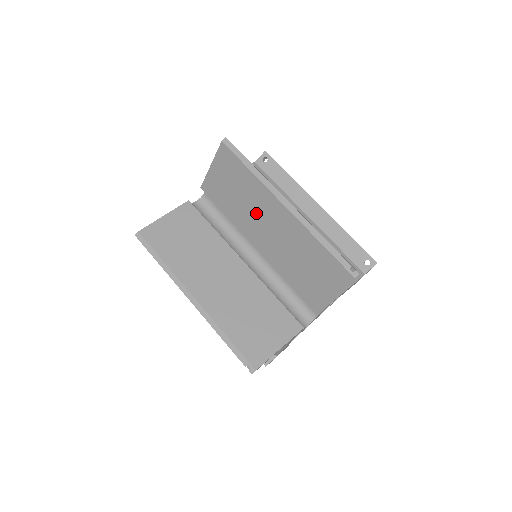
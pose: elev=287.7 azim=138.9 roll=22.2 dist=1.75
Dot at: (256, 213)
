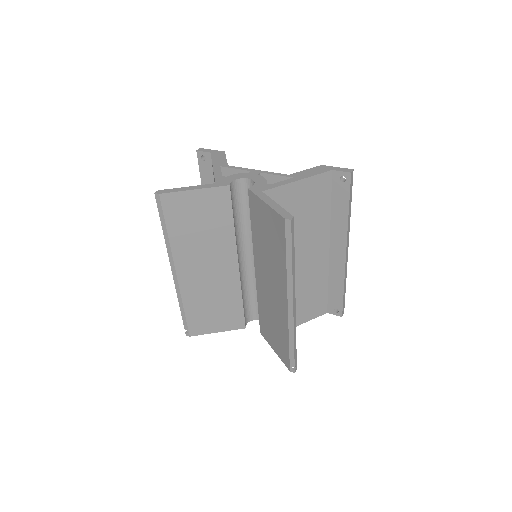
Dot at: (270, 269)
